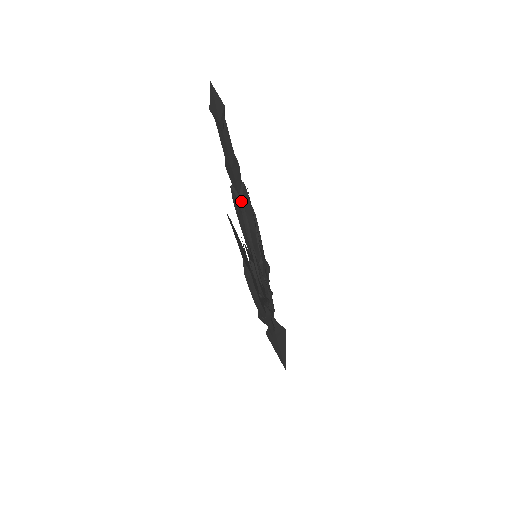
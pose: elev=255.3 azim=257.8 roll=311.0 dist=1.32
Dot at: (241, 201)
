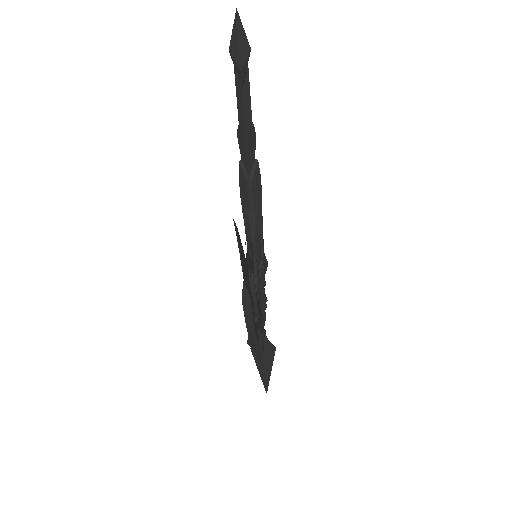
Dot at: (250, 185)
